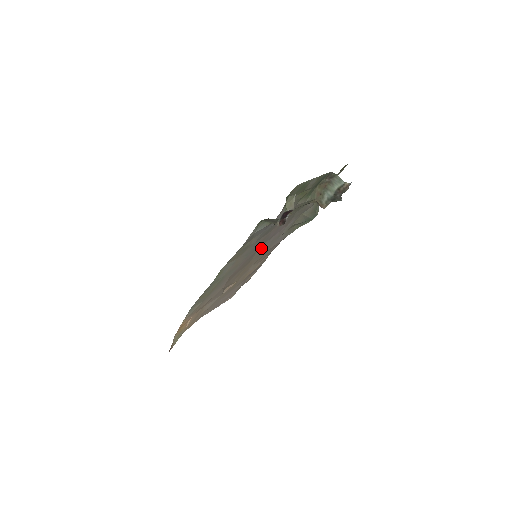
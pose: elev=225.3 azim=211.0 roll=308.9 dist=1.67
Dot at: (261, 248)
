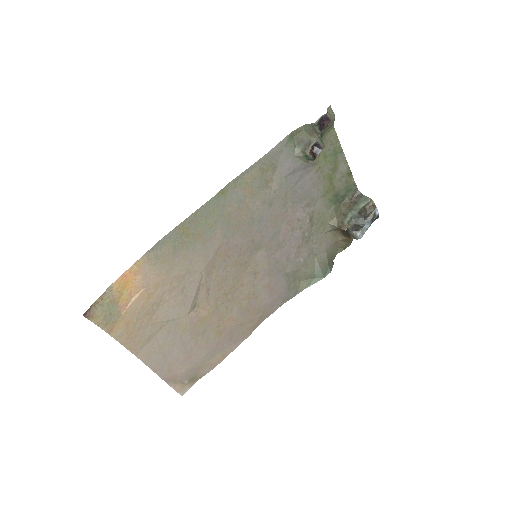
Dot at: (264, 252)
